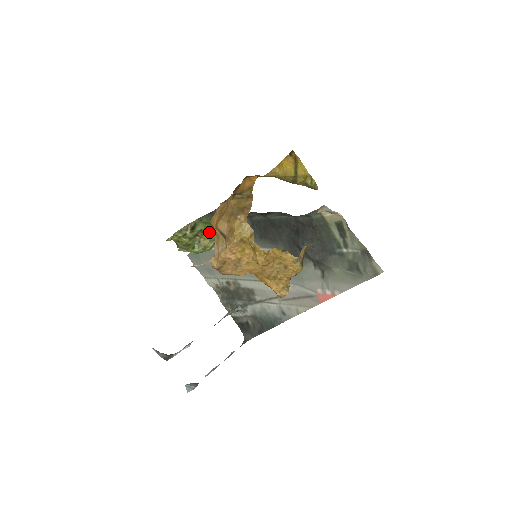
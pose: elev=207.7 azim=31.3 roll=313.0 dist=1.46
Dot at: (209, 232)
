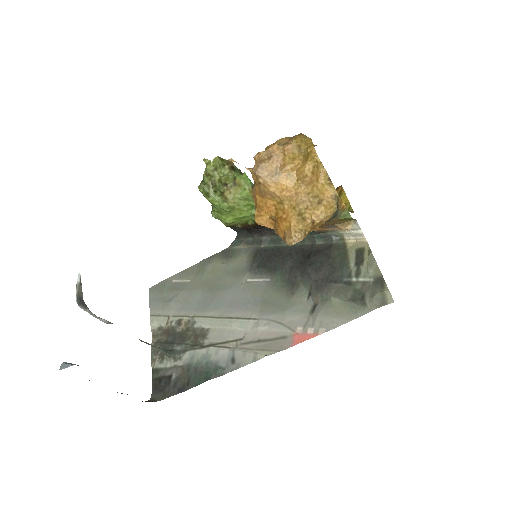
Dot at: (242, 184)
